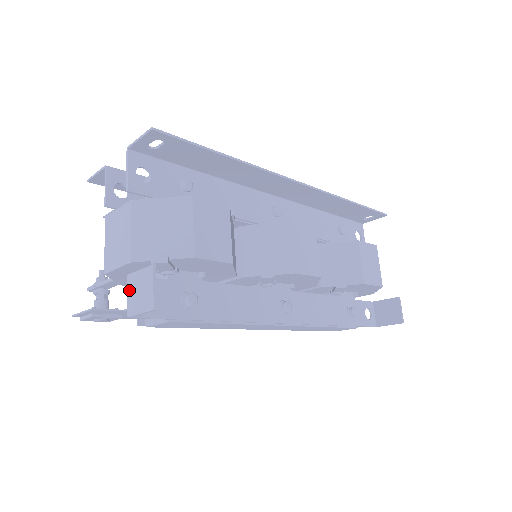
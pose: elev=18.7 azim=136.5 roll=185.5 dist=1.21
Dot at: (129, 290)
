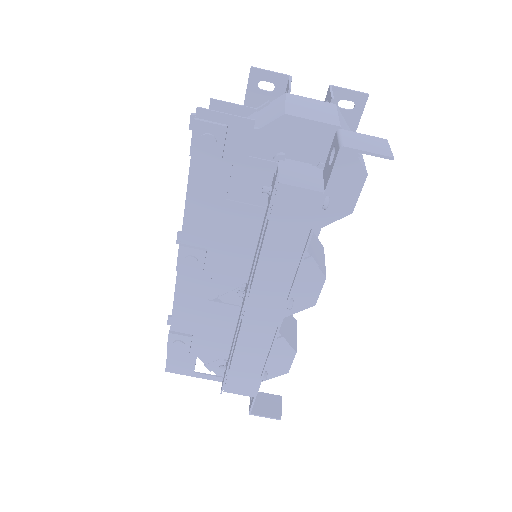
Dot at: (346, 136)
